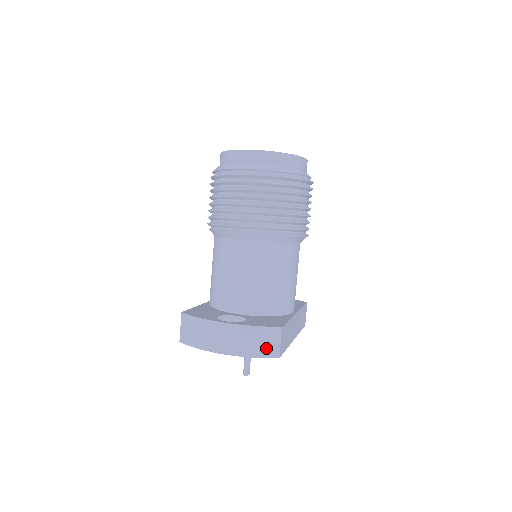
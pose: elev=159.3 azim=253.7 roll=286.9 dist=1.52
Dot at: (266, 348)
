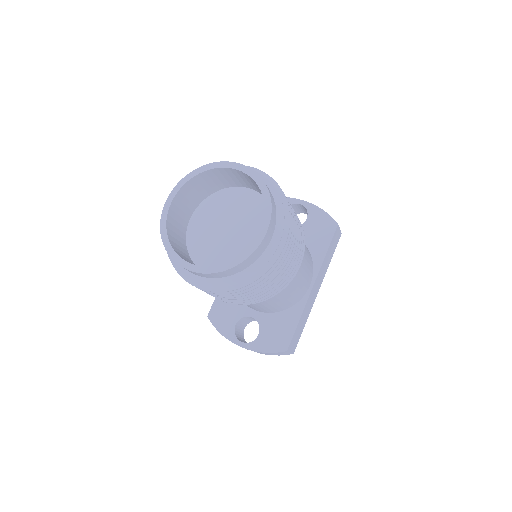
Dot at: (279, 354)
